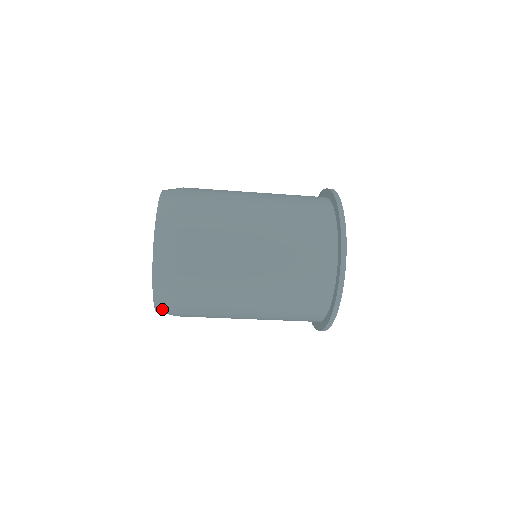
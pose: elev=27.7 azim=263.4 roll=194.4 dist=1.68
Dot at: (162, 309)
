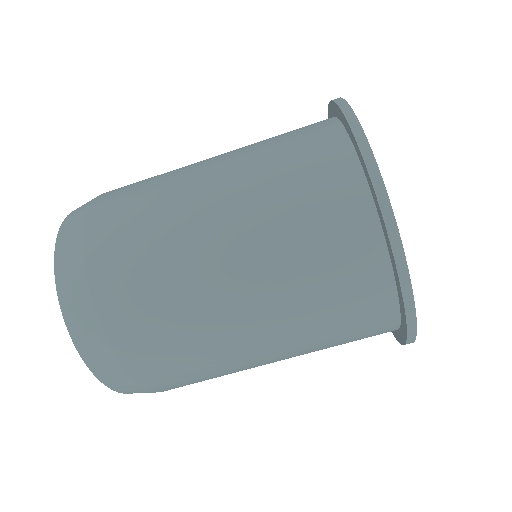
Dot at: (111, 379)
